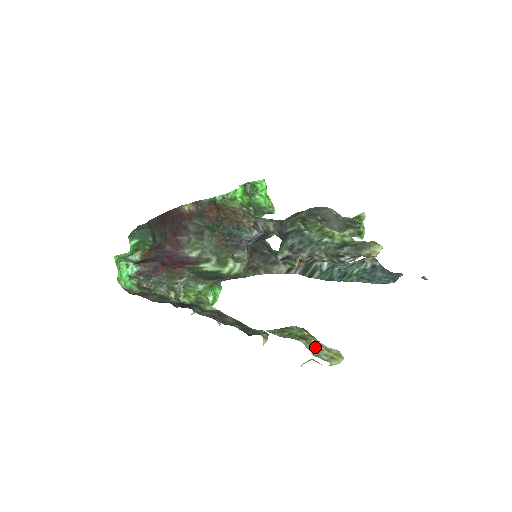
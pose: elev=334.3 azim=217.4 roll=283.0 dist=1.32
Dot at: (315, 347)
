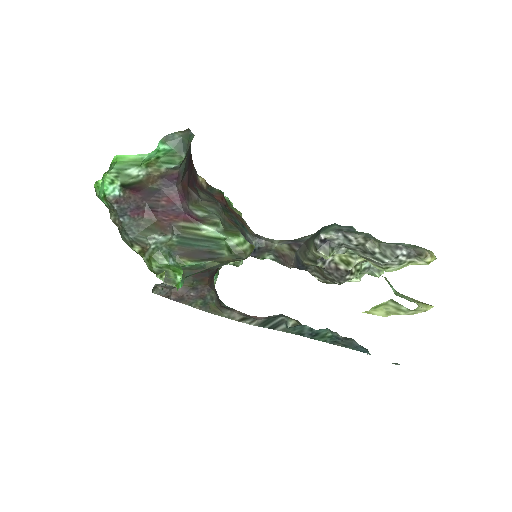
Dot at: (395, 290)
